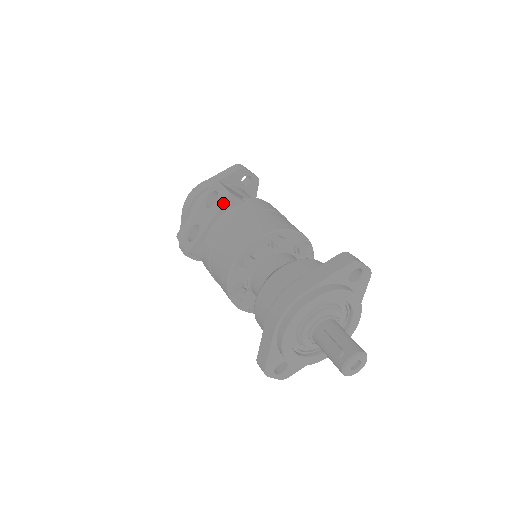
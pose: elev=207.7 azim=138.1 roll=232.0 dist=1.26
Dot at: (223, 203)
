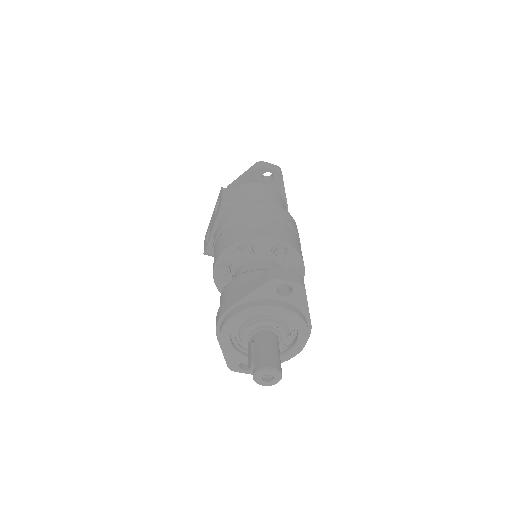
Dot at: (218, 212)
